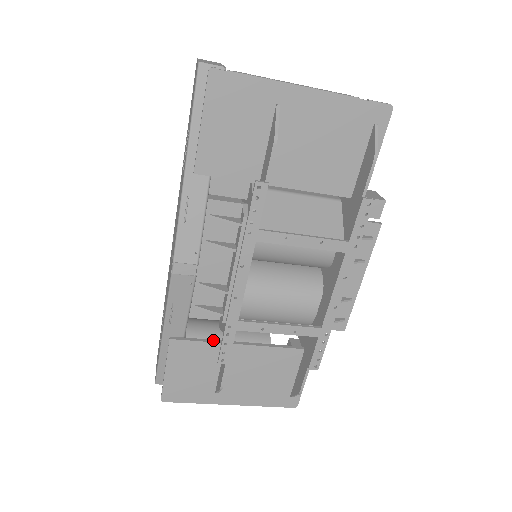
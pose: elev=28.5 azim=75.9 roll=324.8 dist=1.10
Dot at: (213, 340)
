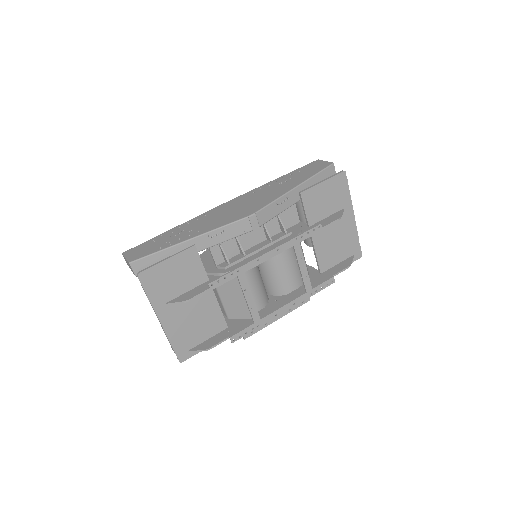
Dot at: occluded
